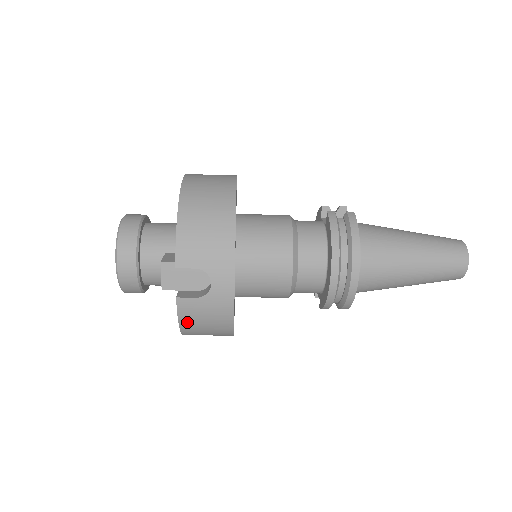
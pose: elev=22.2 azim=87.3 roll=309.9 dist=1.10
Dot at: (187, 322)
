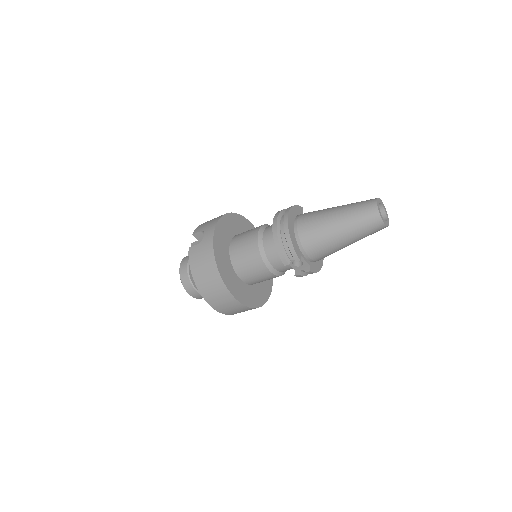
Dot at: (194, 265)
